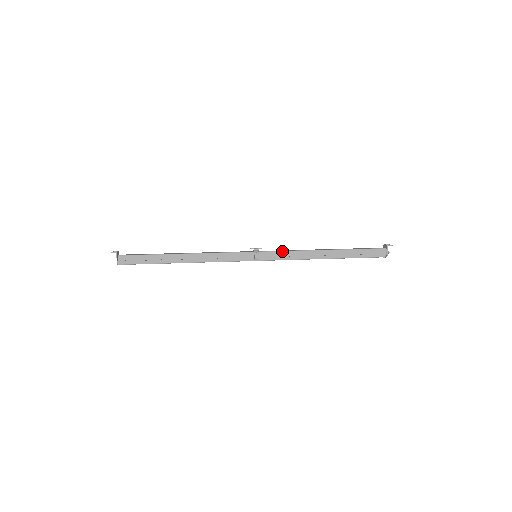
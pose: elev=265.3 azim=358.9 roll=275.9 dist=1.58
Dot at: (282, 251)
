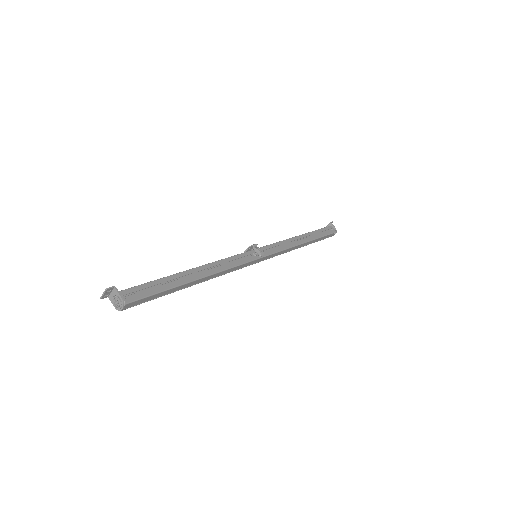
Dot at: (273, 243)
